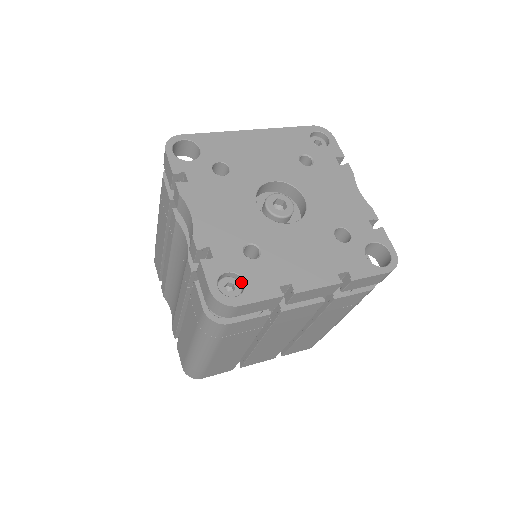
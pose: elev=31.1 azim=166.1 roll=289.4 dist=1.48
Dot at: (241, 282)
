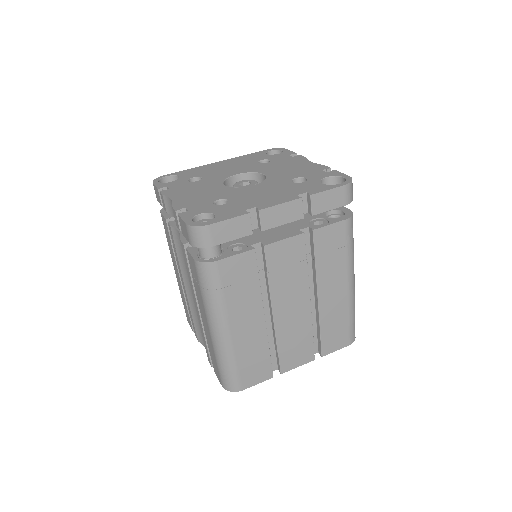
Dot at: occluded
